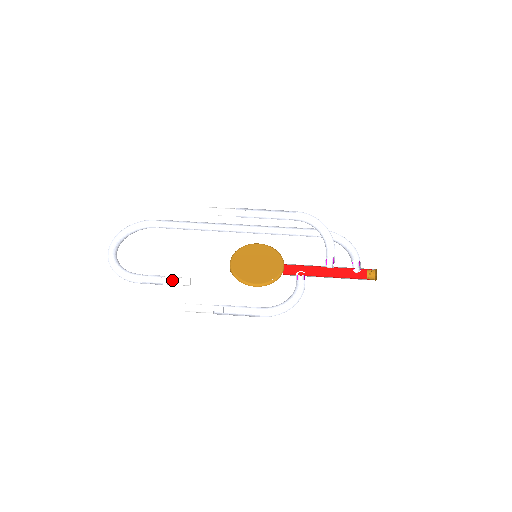
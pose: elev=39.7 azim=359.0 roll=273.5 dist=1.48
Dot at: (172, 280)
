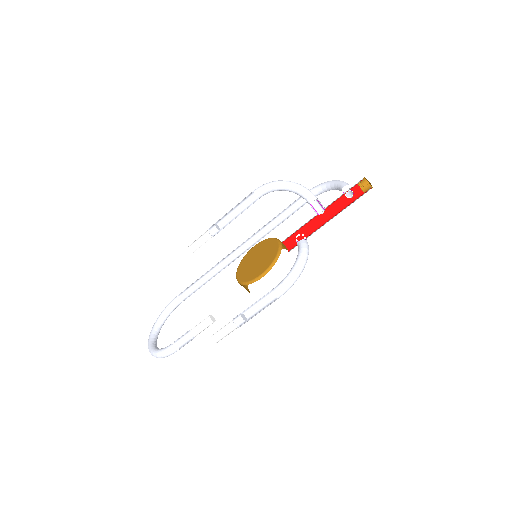
Dot at: (200, 329)
